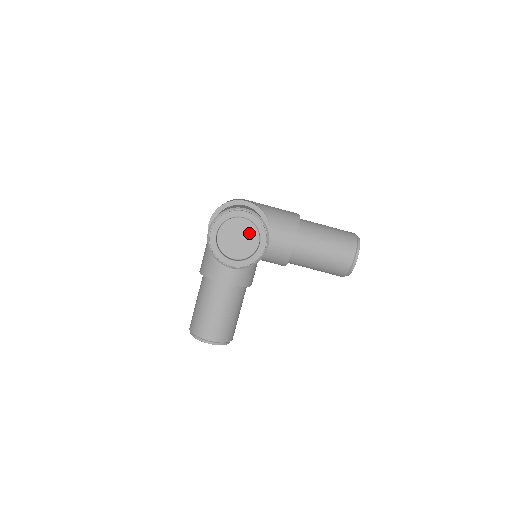
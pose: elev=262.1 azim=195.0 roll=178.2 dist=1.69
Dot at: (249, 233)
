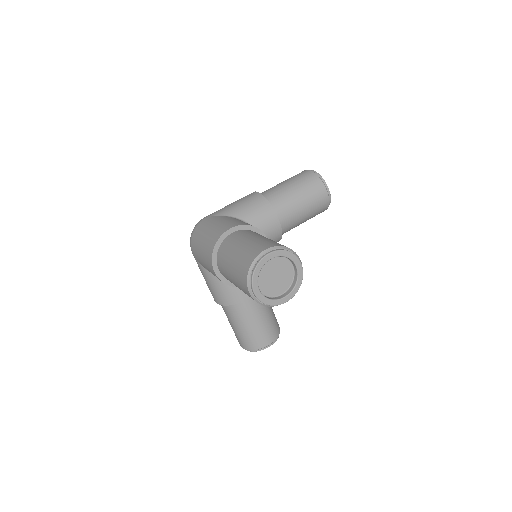
Dot at: (280, 265)
